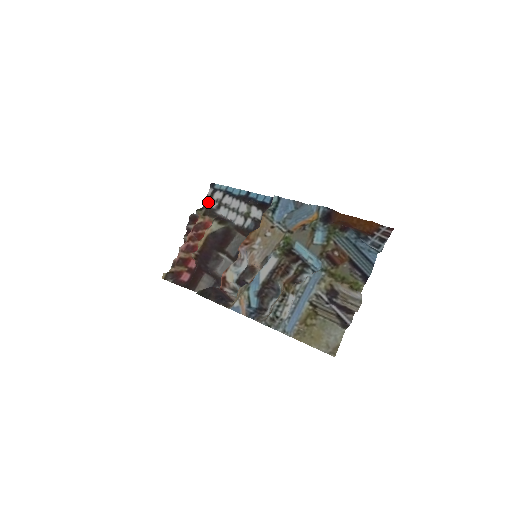
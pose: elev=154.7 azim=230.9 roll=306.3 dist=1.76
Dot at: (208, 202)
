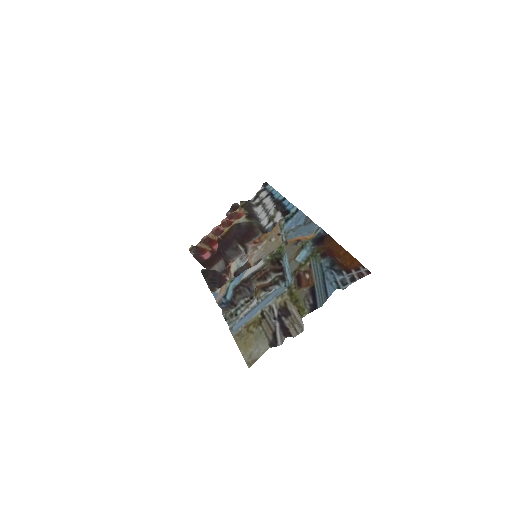
Dot at: (254, 198)
